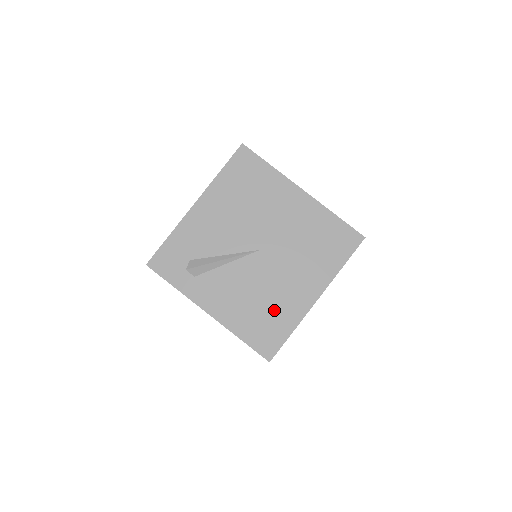
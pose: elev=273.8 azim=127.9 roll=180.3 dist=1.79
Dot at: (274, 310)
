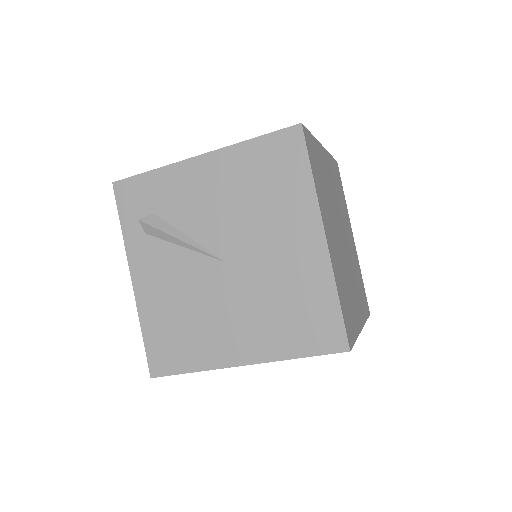
Dot at: (192, 335)
